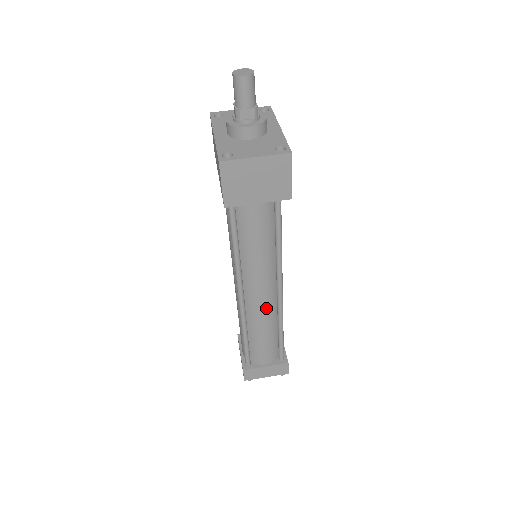
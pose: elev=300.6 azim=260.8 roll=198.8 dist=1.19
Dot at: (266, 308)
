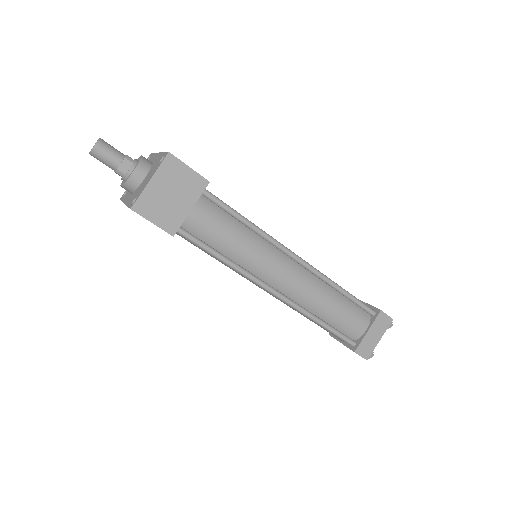
Dot at: (306, 284)
